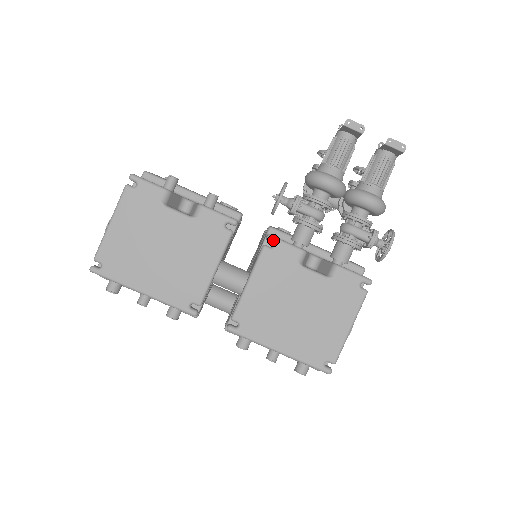
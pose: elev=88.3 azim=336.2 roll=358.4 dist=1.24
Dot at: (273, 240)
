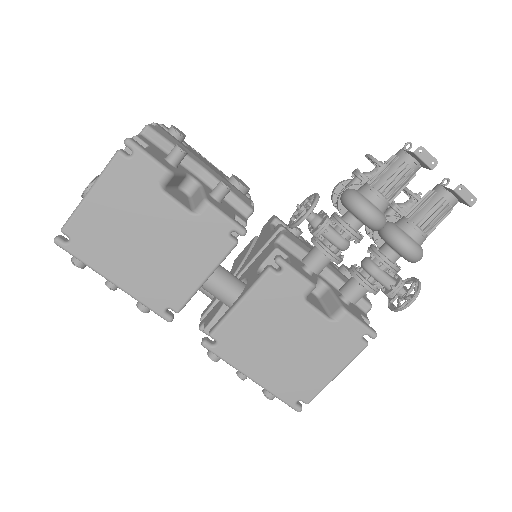
Dot at: (282, 265)
